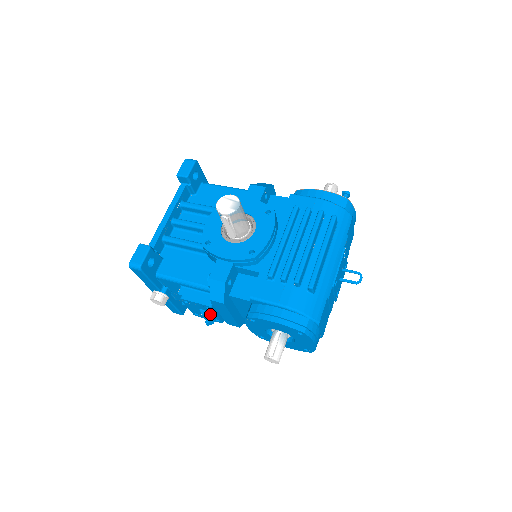
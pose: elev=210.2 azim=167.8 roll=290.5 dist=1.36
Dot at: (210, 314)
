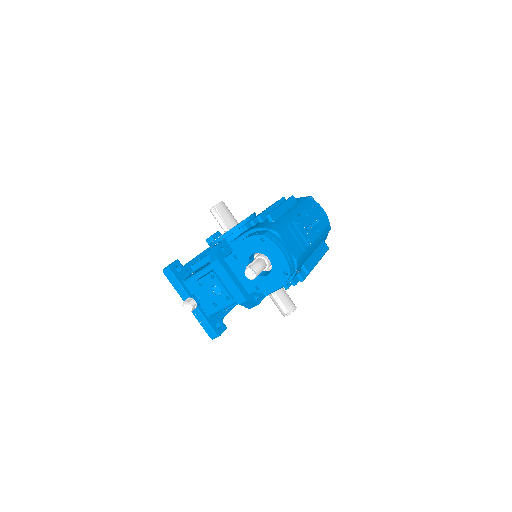
Dot at: occluded
